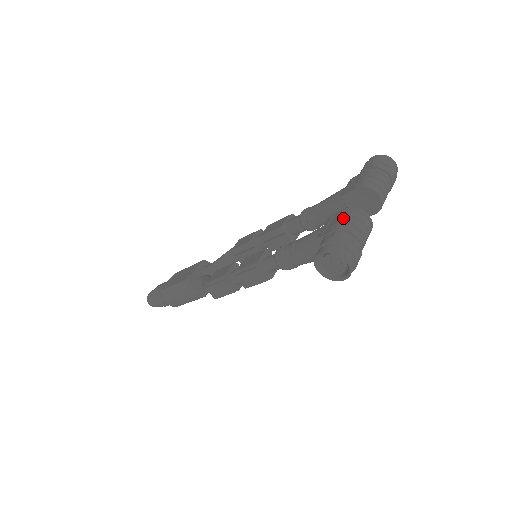
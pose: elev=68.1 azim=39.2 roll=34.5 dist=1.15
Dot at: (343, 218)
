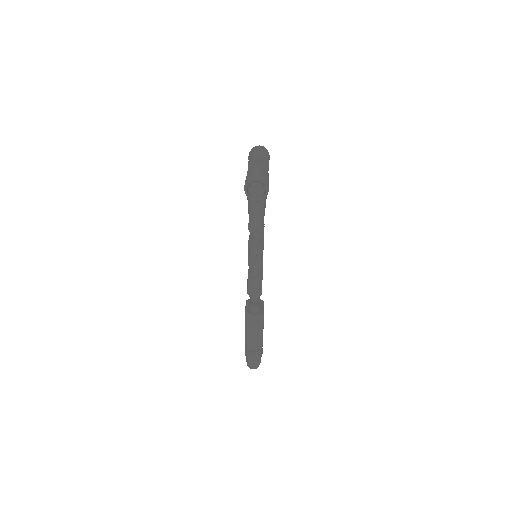
Dot at: occluded
